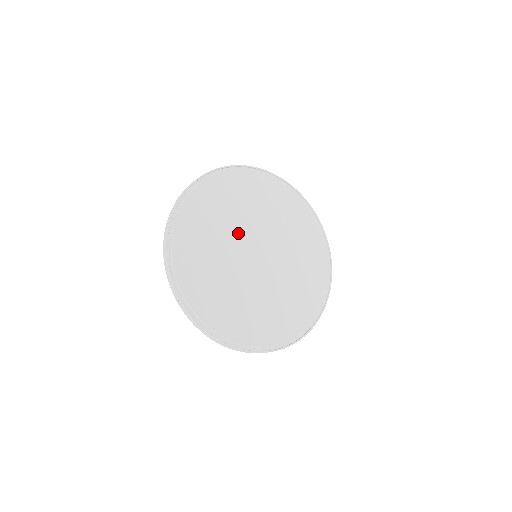
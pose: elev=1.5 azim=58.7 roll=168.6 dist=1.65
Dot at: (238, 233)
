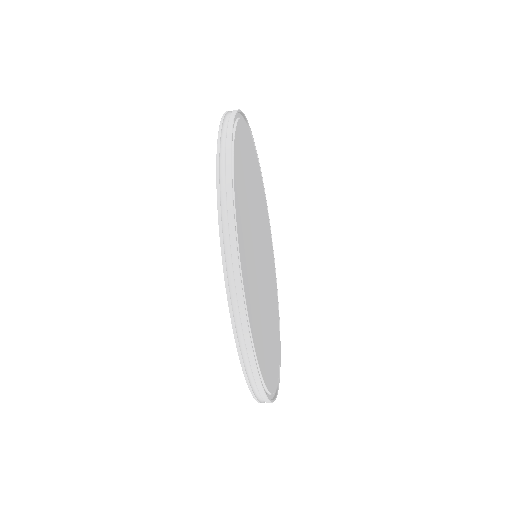
Dot at: (255, 212)
